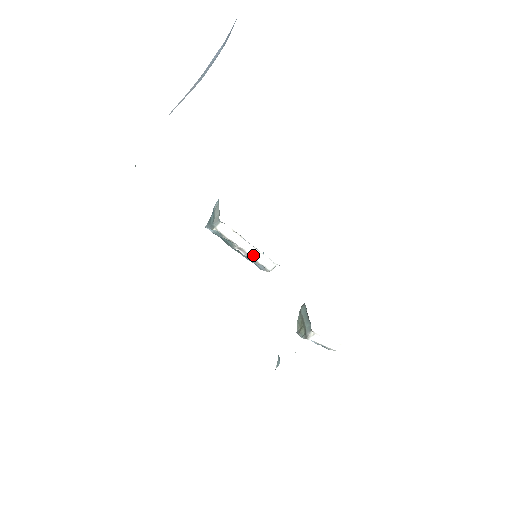
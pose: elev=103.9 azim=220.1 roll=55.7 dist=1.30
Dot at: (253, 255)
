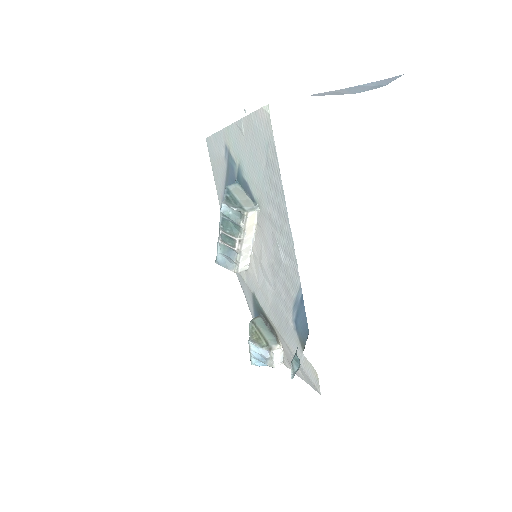
Dot at: (243, 252)
